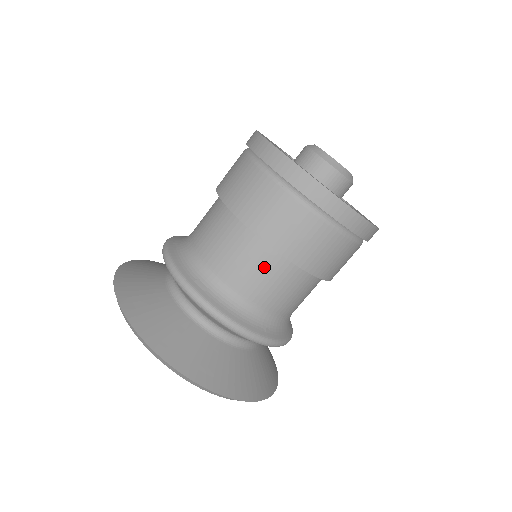
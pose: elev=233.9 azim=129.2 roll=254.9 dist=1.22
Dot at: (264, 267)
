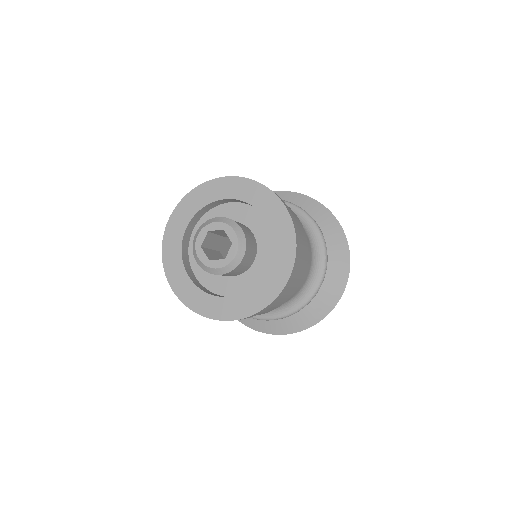
Dot at: occluded
